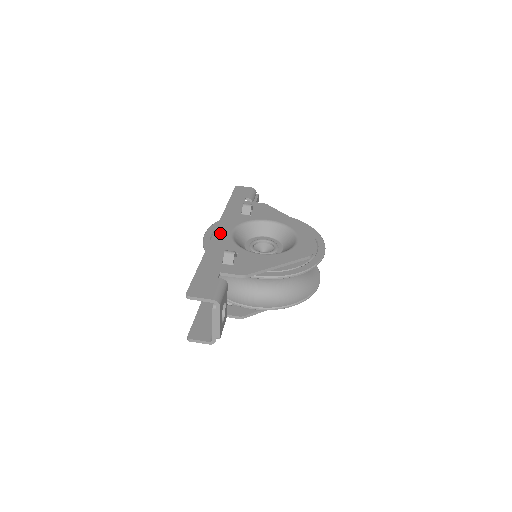
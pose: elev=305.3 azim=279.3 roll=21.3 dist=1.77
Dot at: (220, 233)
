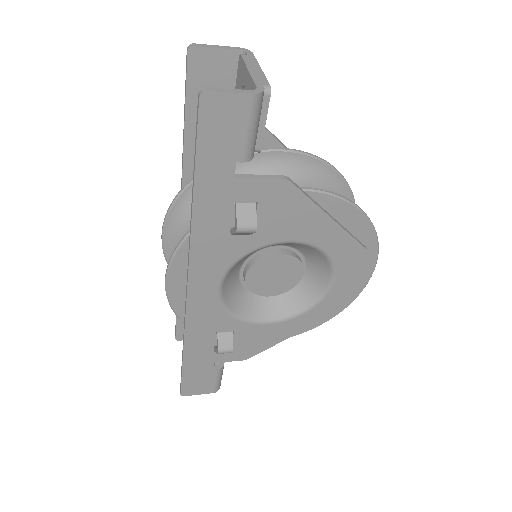
Dot at: occluded
